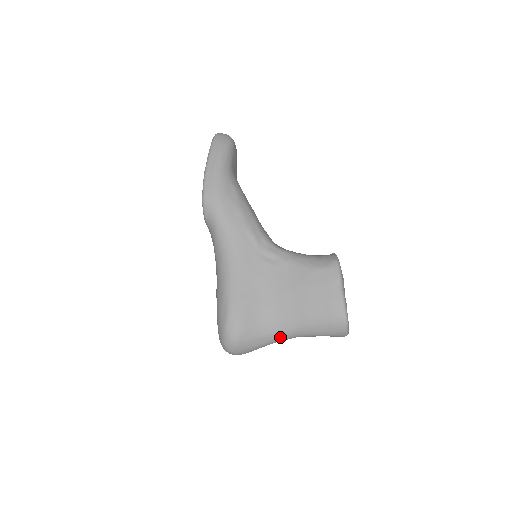
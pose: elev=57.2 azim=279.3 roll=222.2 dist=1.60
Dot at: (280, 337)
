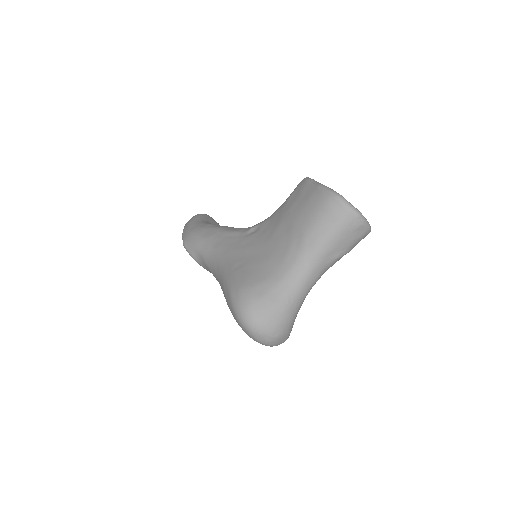
Dot at: (296, 274)
